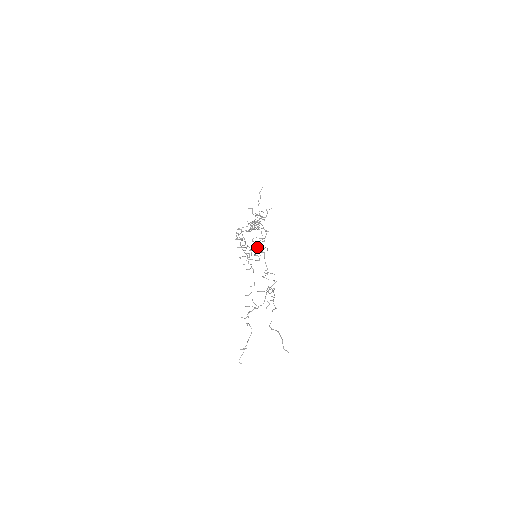
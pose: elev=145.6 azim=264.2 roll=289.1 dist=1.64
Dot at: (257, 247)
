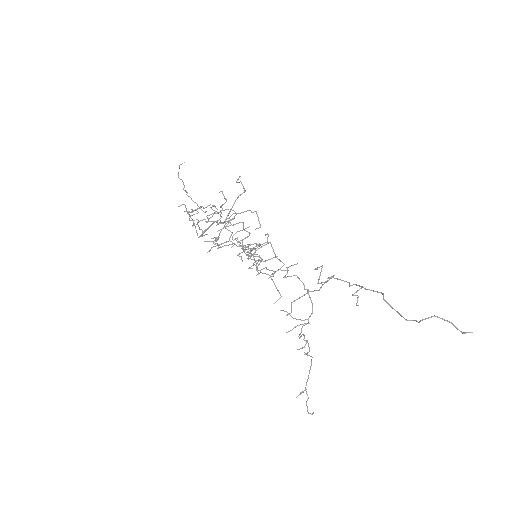
Dot at: occluded
